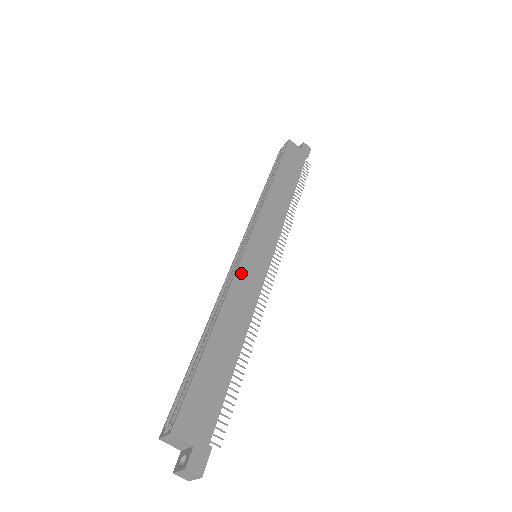
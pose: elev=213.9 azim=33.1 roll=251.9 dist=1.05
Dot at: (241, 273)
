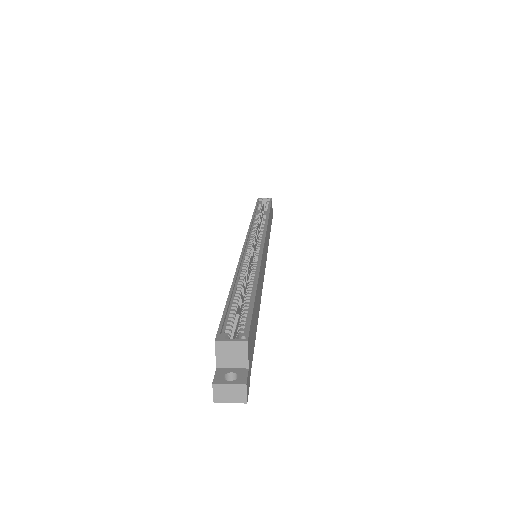
Dot at: occluded
